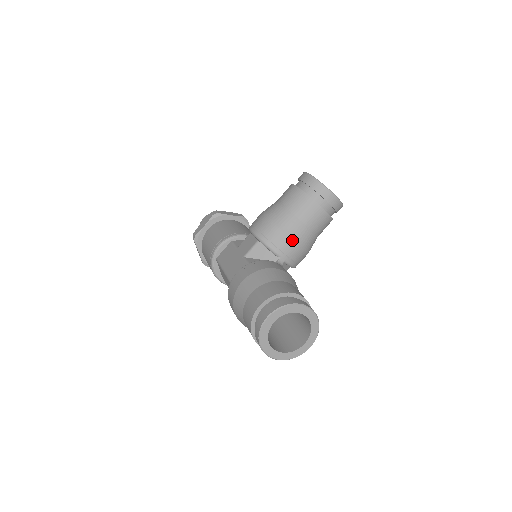
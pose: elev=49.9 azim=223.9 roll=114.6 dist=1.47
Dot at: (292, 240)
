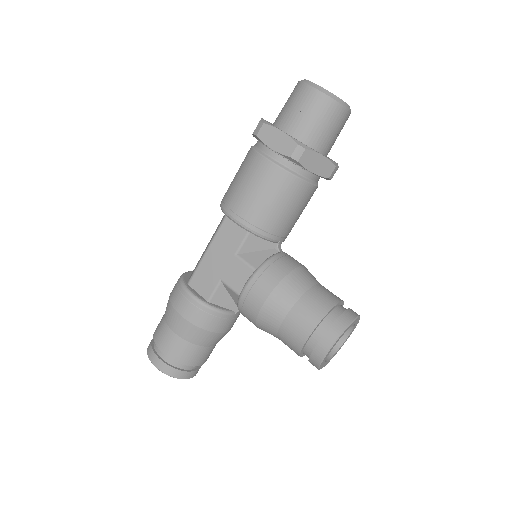
Dot at: occluded
